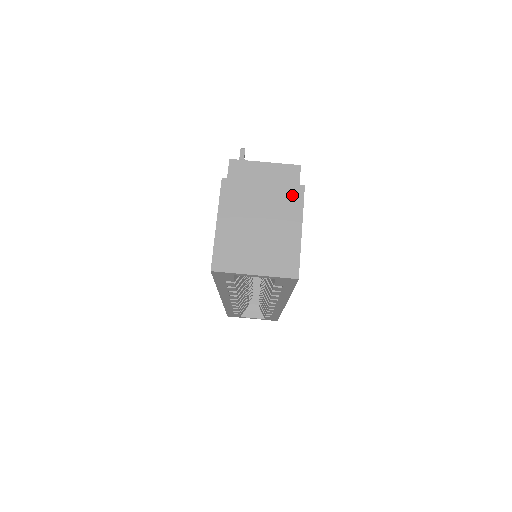
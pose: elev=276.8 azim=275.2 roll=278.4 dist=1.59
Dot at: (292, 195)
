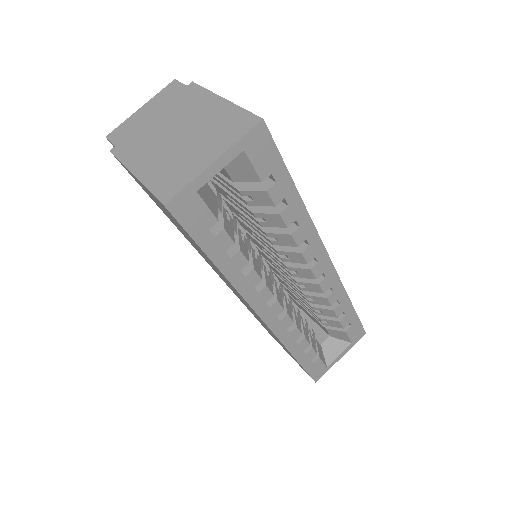
Dot at: (187, 95)
